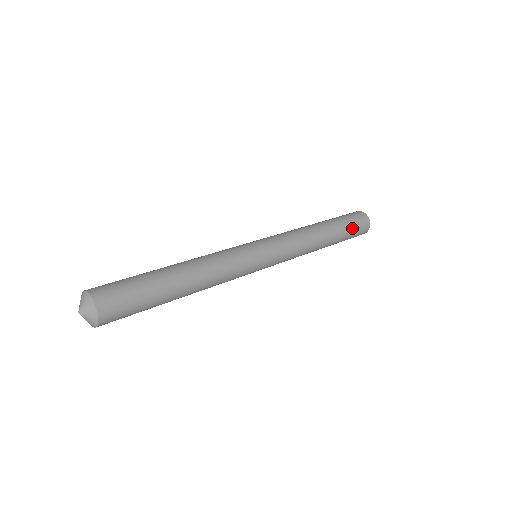
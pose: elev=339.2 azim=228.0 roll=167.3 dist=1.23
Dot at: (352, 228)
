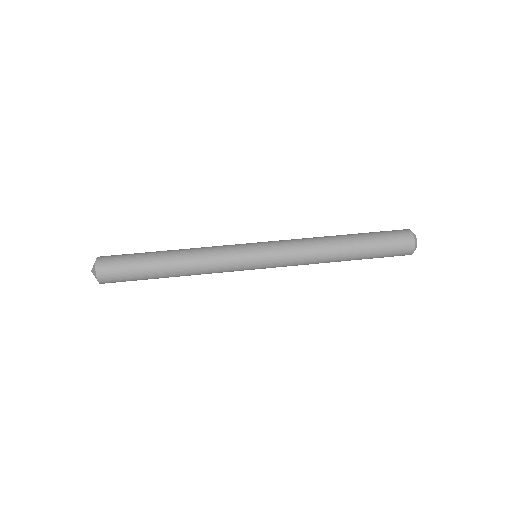
Dot at: (382, 241)
